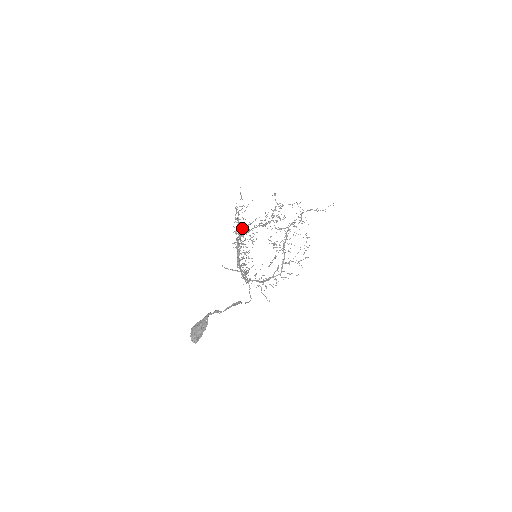
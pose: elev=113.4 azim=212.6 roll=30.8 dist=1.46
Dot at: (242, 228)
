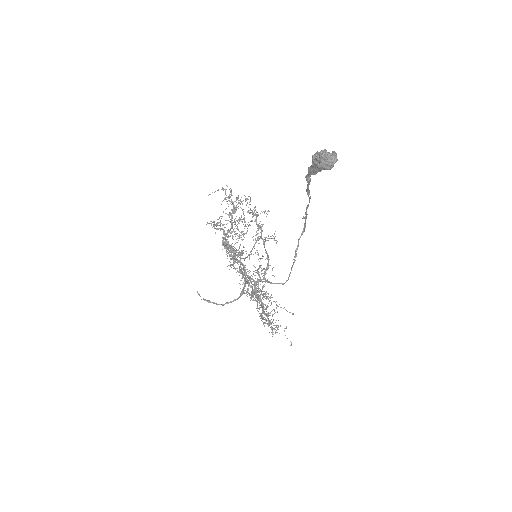
Dot at: (231, 221)
